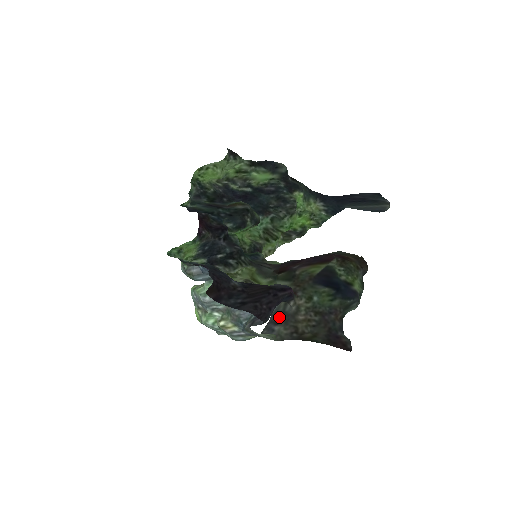
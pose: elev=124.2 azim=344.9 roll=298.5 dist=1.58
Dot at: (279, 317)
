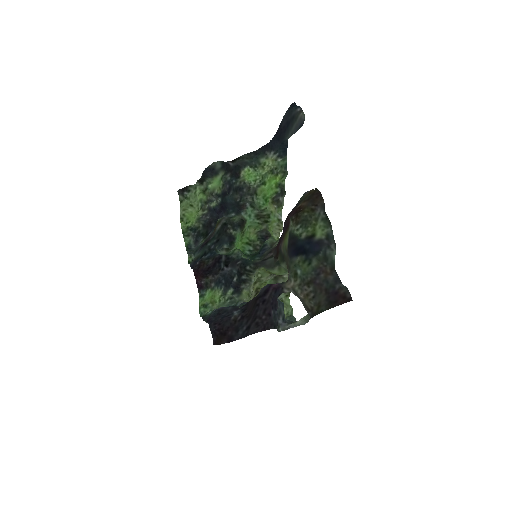
Dot at: occluded
